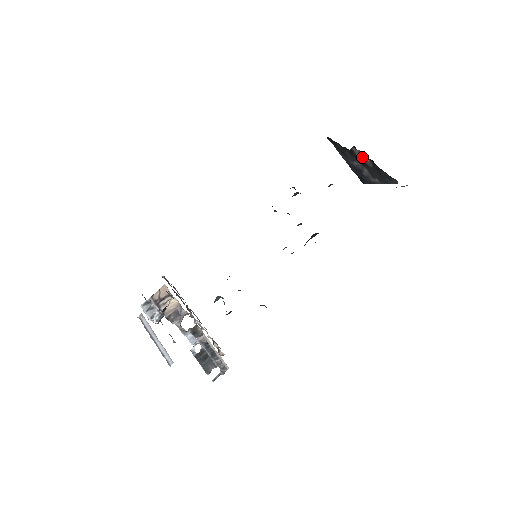
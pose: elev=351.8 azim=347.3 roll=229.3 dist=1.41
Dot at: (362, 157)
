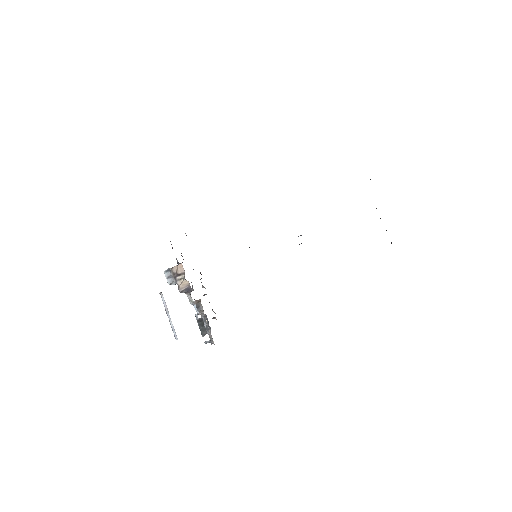
Dot at: occluded
